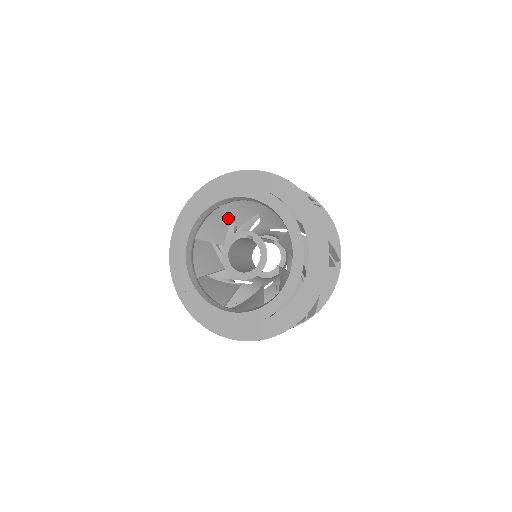
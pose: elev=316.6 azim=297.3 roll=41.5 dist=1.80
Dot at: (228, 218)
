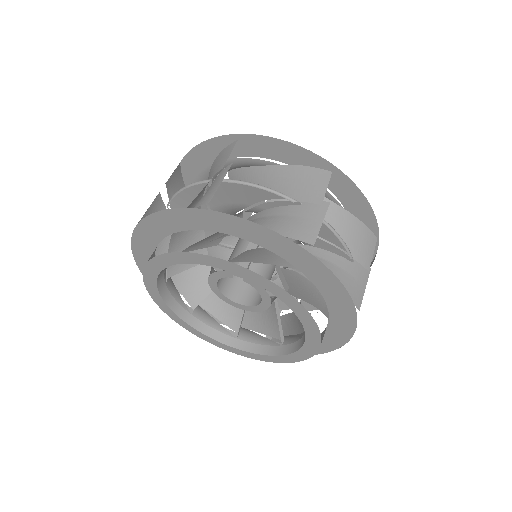
Dot at: occluded
